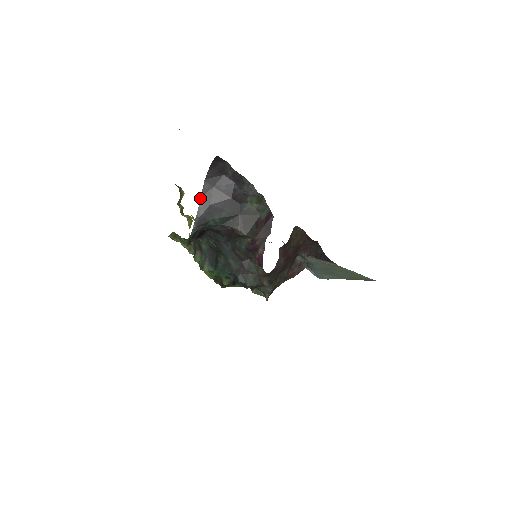
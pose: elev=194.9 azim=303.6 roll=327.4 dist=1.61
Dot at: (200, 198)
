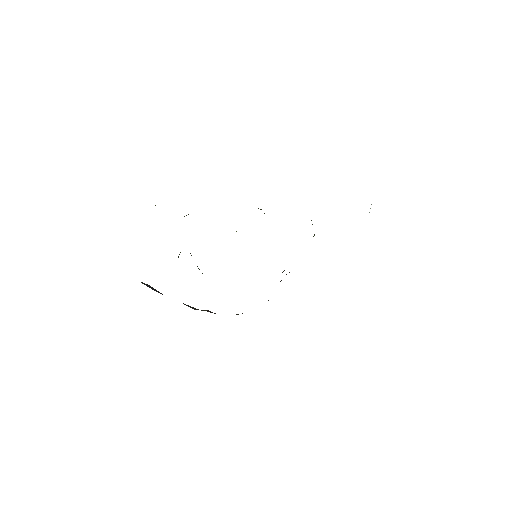
Dot at: (144, 284)
